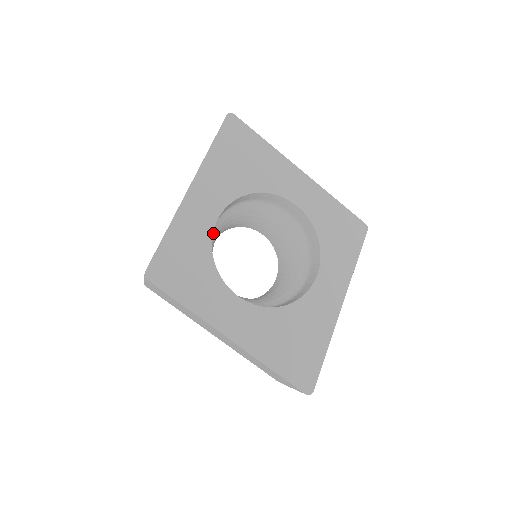
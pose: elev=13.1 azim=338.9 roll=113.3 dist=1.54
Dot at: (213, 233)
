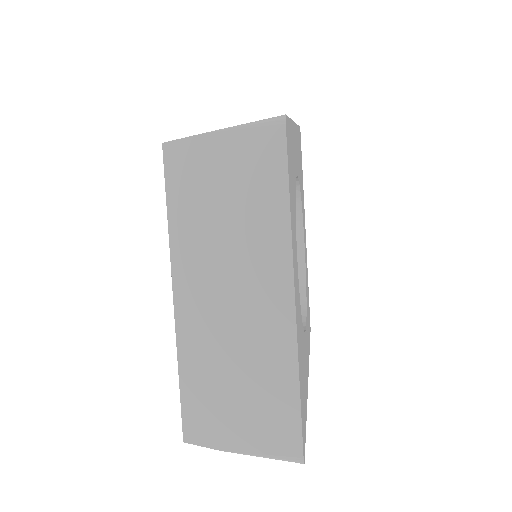
Dot at: occluded
